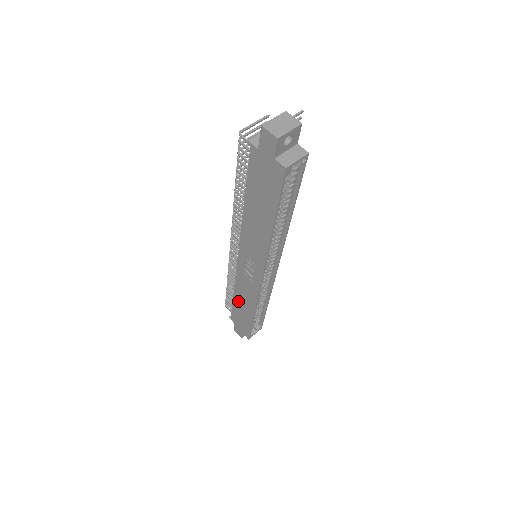
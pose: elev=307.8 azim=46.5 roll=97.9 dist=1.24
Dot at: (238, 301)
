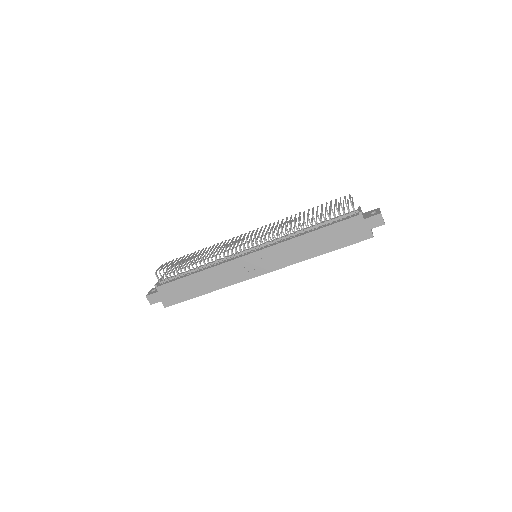
Dot at: (198, 278)
